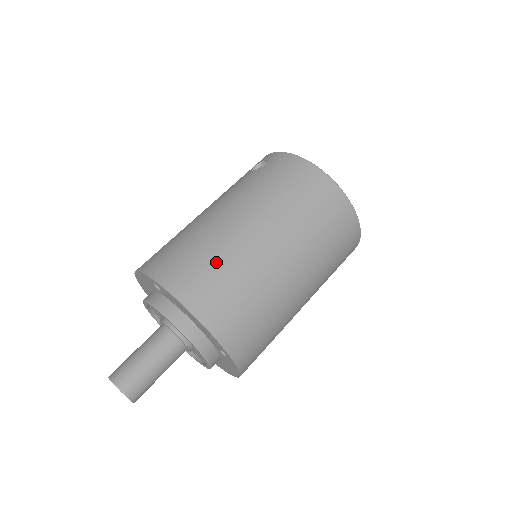
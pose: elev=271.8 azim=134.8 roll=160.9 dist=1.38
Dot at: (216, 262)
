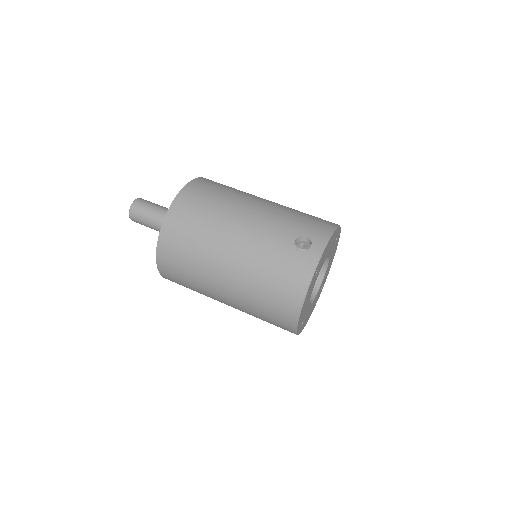
Dot at: (191, 255)
